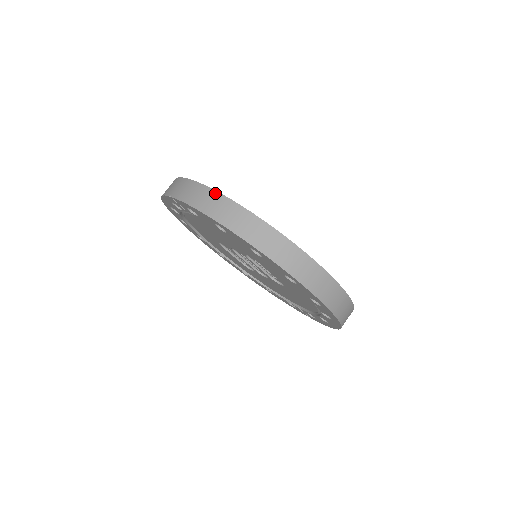
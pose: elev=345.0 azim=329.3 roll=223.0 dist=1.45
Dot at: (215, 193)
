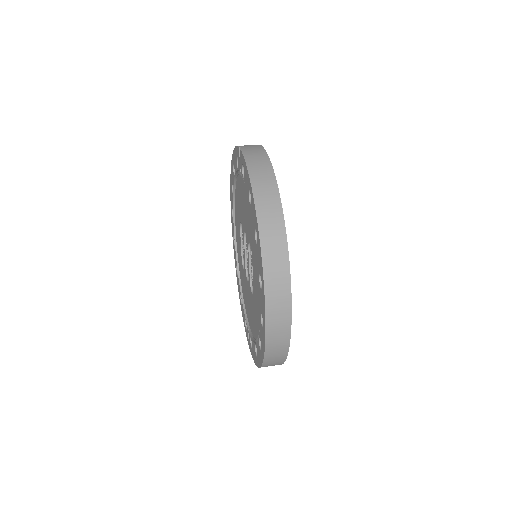
Dot at: (271, 169)
